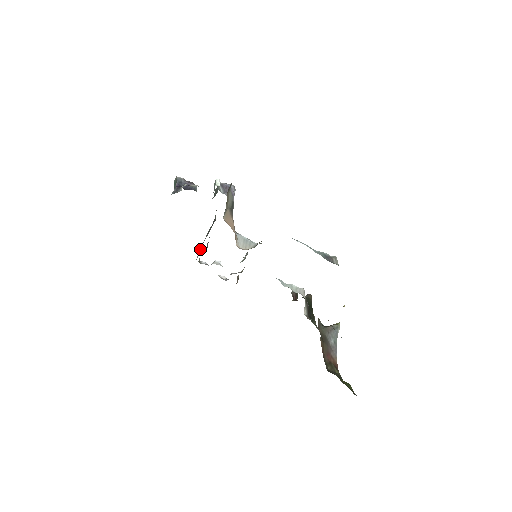
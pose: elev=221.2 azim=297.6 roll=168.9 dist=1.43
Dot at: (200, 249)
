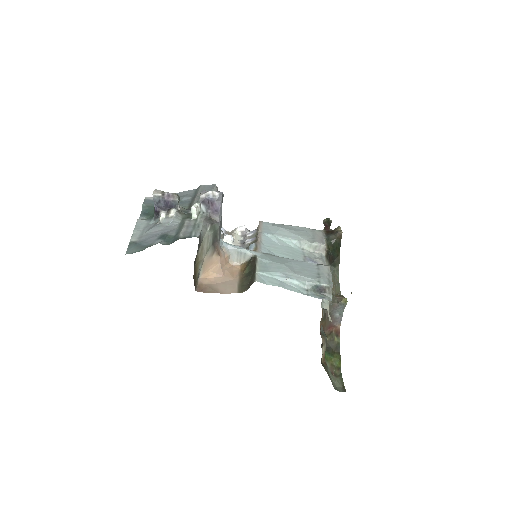
Dot at: occluded
